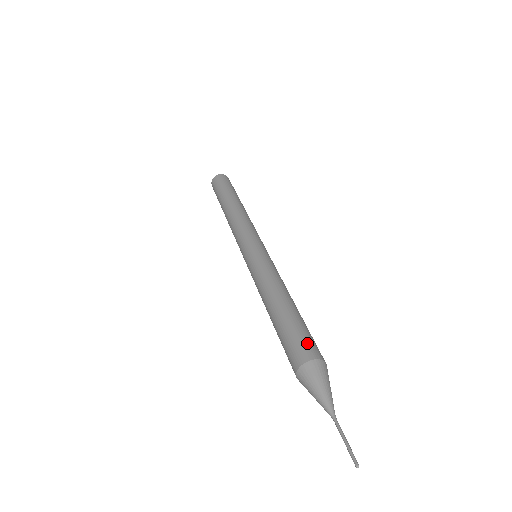
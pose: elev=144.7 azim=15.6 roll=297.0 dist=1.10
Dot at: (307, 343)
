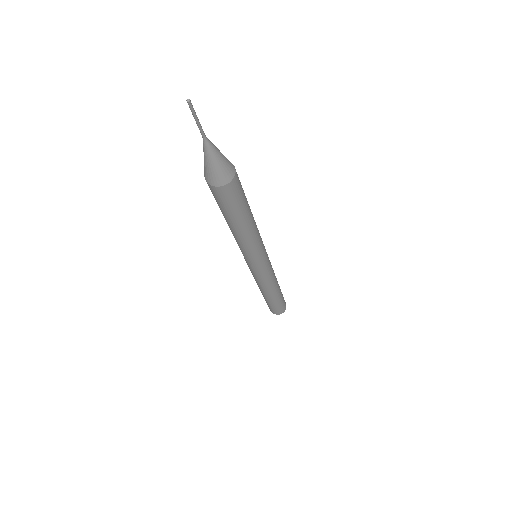
Dot at: occluded
